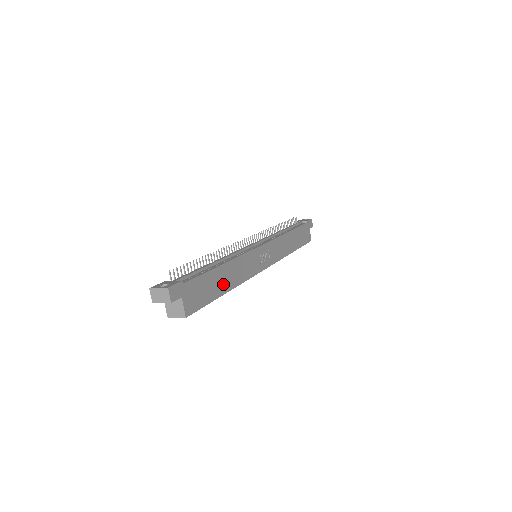
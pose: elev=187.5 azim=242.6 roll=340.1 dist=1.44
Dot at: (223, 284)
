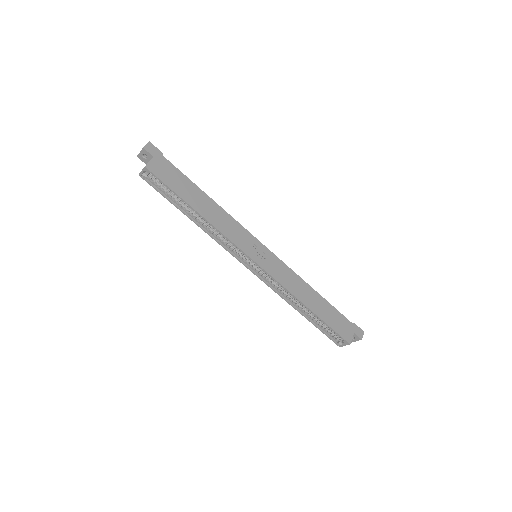
Dot at: (196, 202)
